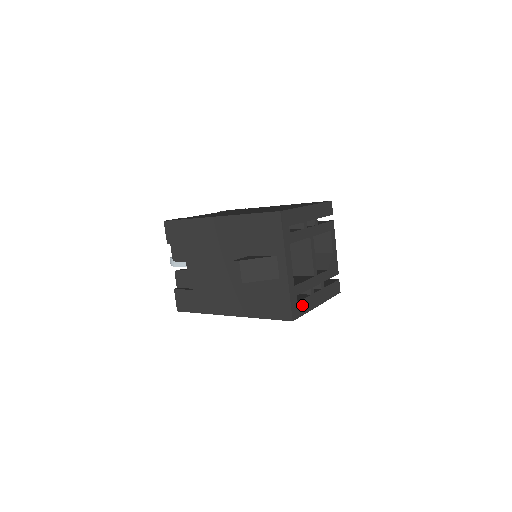
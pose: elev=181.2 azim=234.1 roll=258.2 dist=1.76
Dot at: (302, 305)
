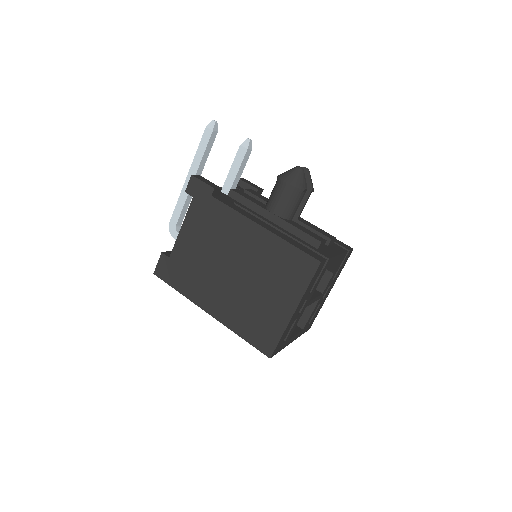
Dot at: (314, 316)
